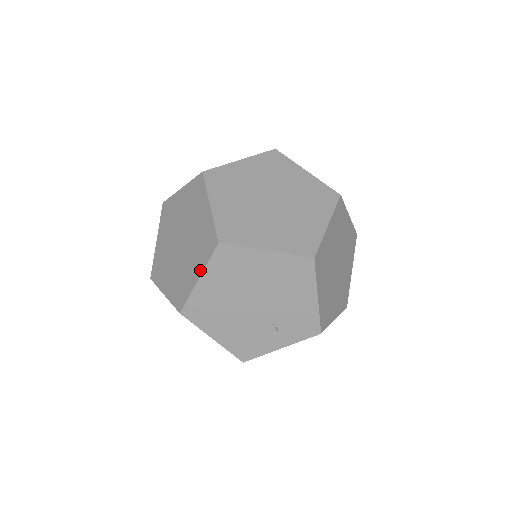
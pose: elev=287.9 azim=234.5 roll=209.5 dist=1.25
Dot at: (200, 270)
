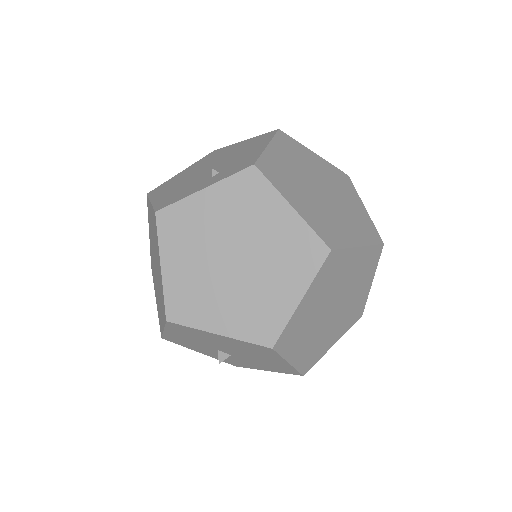
Dot at: occluded
